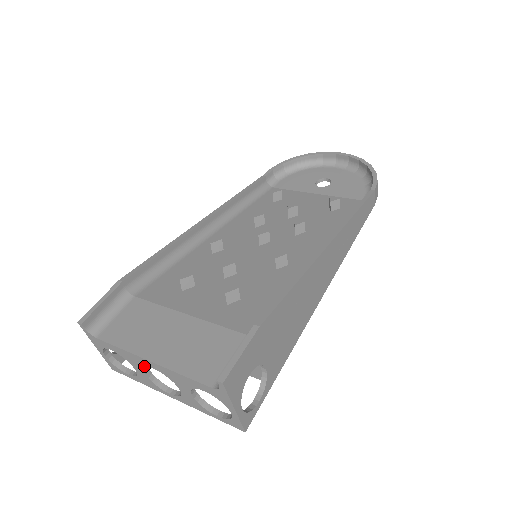
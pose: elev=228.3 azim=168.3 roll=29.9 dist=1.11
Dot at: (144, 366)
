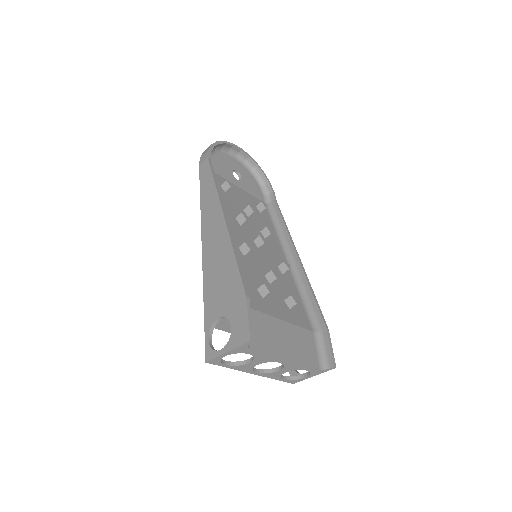
Dot at: occluded
